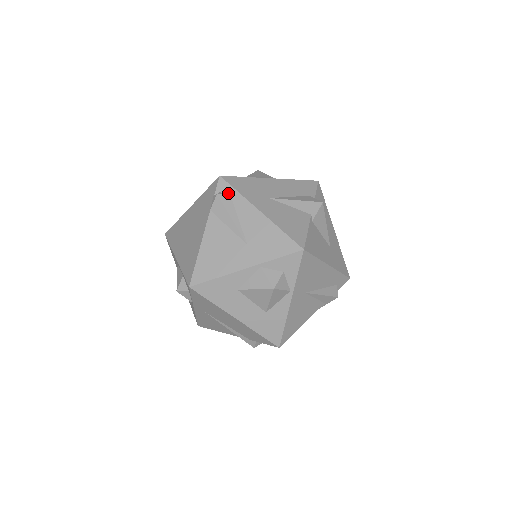
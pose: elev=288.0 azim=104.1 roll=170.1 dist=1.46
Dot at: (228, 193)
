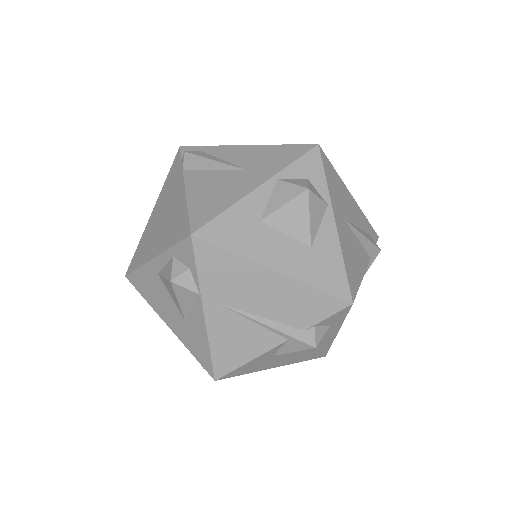
Dot at: (198, 151)
